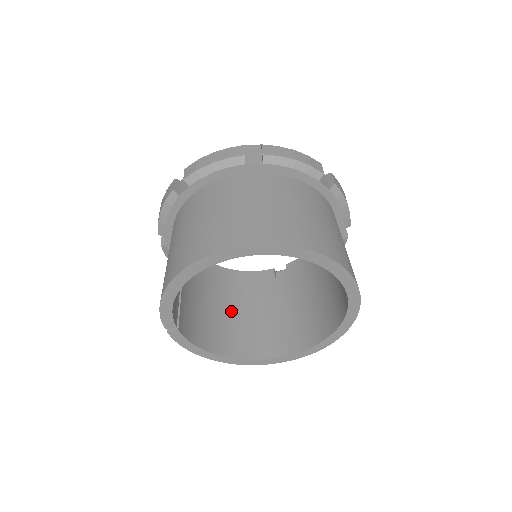
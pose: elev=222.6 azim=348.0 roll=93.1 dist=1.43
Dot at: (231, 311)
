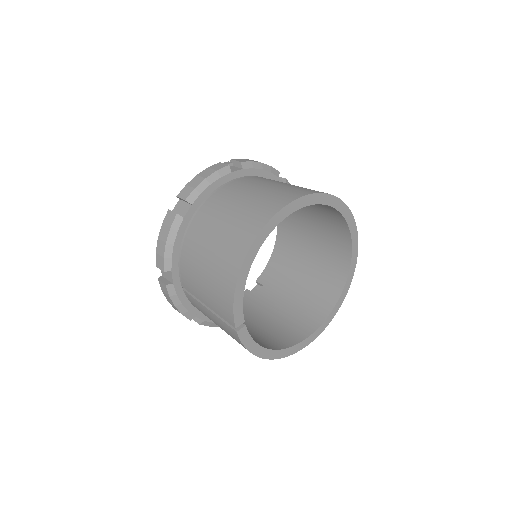
Dot at: (247, 325)
